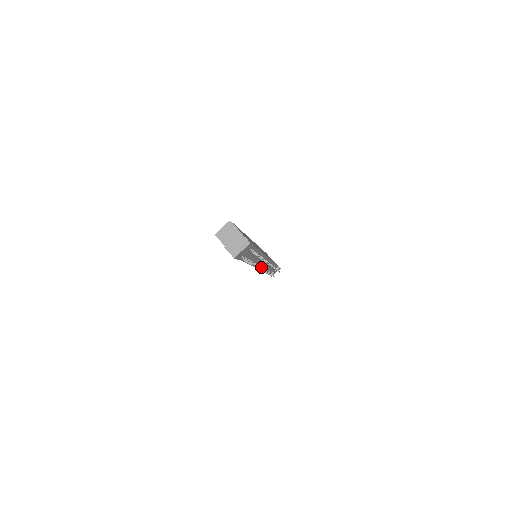
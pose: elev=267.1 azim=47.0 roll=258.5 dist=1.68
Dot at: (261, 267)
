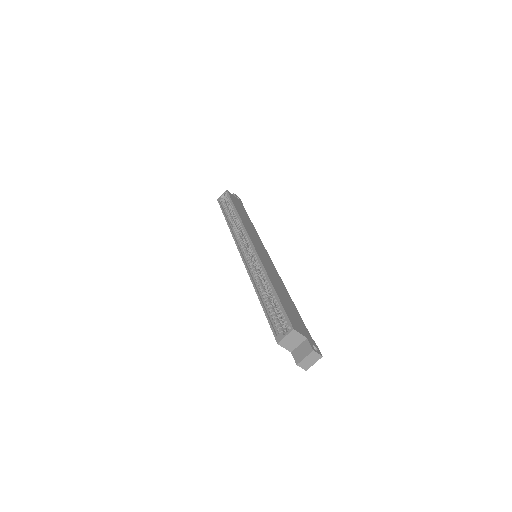
Dot at: occluded
